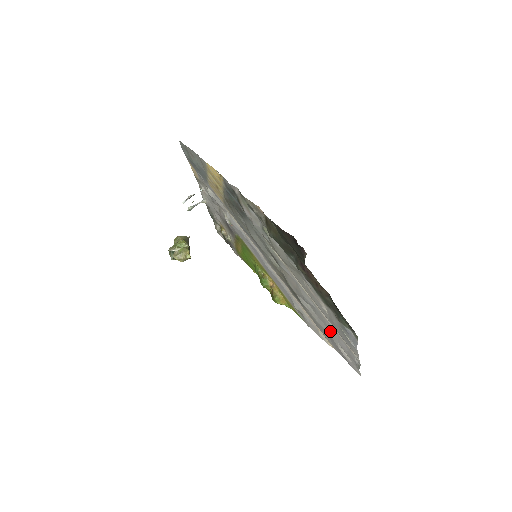
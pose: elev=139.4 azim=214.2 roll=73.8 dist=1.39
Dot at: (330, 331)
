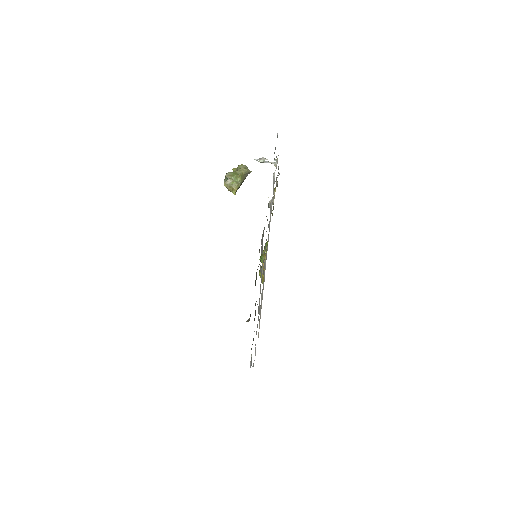
Dot at: occluded
